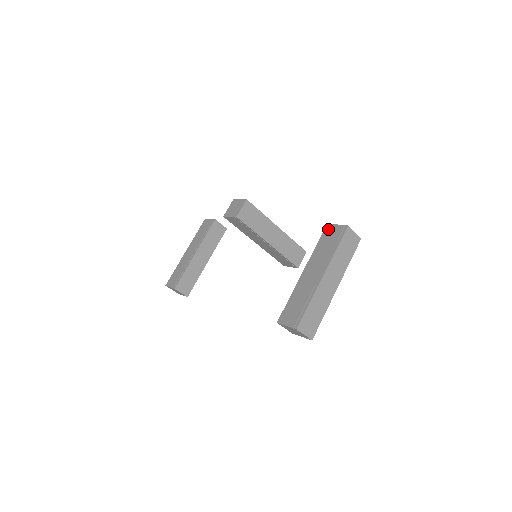
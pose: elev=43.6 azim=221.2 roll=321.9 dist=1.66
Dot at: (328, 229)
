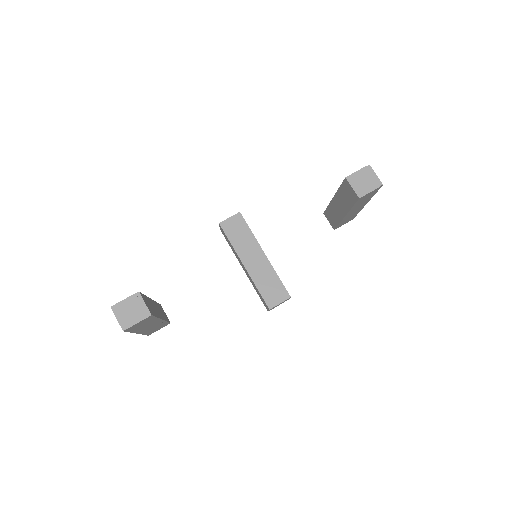
Dot at: occluded
